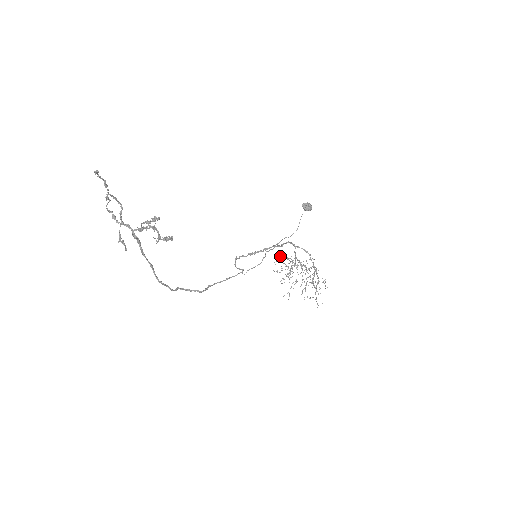
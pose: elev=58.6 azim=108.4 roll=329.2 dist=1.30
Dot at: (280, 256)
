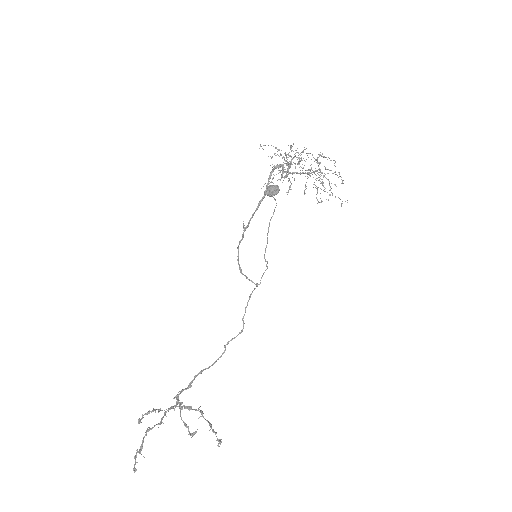
Dot at: (269, 183)
